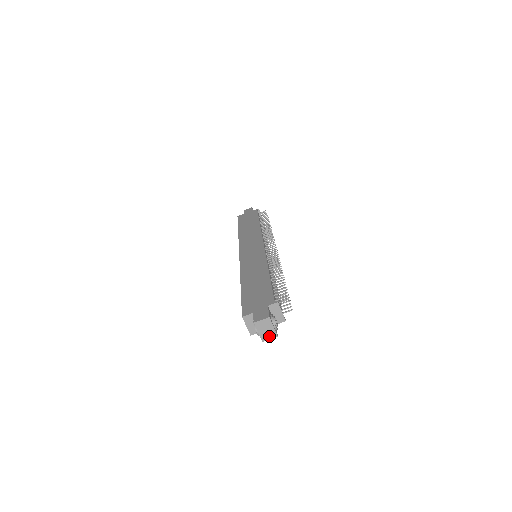
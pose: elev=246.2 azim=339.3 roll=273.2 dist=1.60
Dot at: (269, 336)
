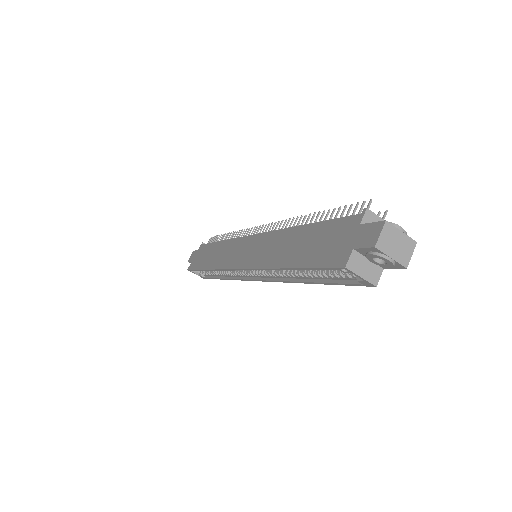
Dot at: (407, 251)
